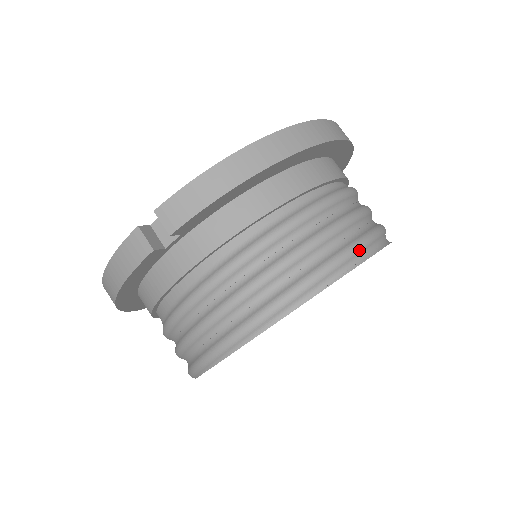
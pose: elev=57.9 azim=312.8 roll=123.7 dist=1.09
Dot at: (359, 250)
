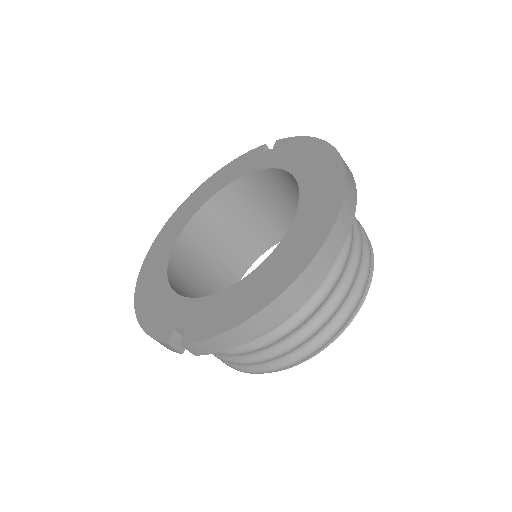
Dot at: (340, 330)
